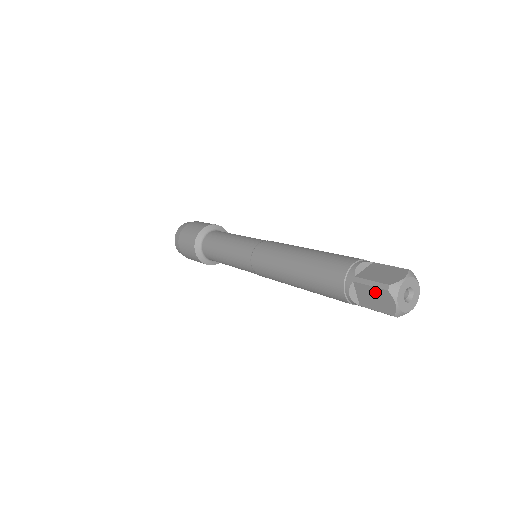
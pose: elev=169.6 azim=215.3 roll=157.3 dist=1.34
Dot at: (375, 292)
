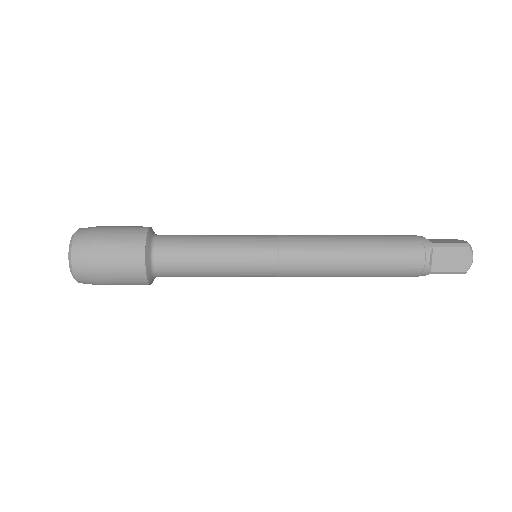
Dot at: (455, 252)
